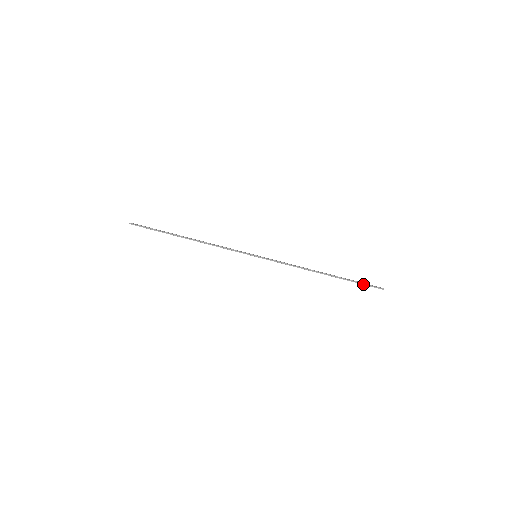
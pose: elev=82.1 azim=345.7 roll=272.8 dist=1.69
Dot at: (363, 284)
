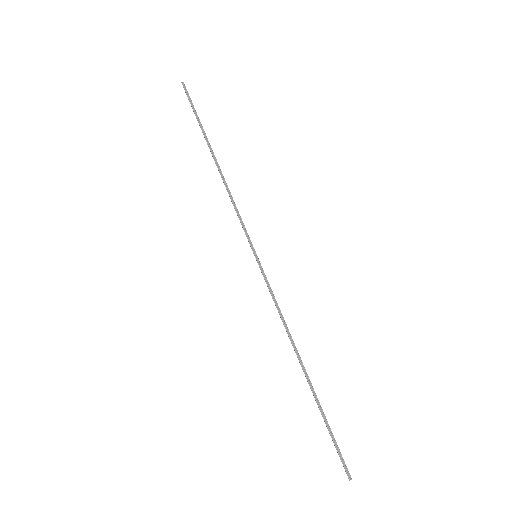
Dot at: (334, 440)
